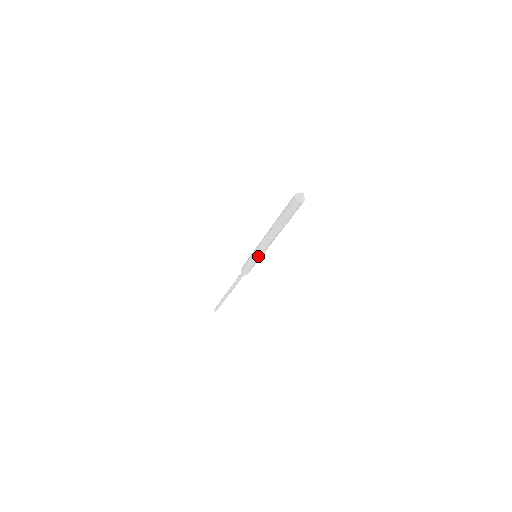
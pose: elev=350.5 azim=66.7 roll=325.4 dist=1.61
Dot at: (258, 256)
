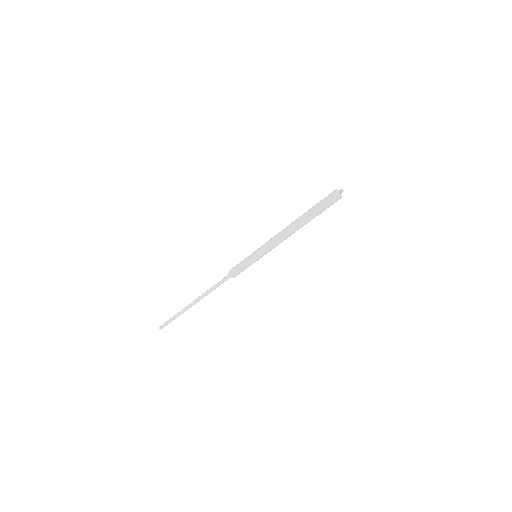
Dot at: (261, 254)
